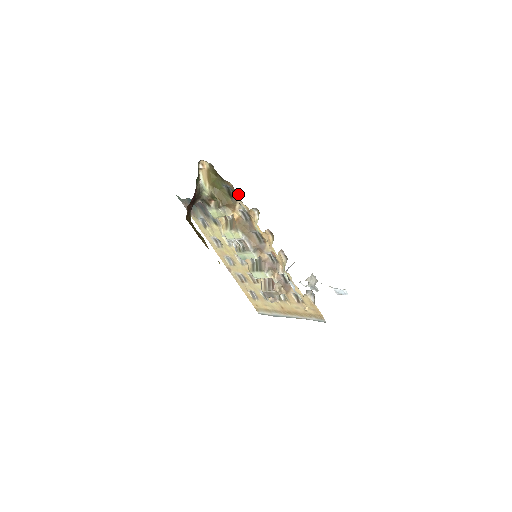
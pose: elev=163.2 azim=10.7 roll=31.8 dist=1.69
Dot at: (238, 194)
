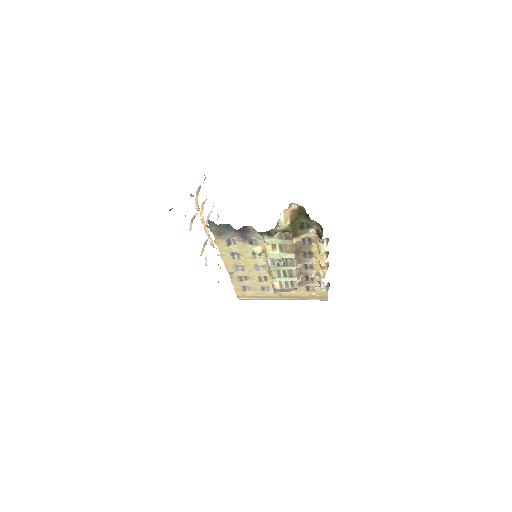
Dot at: (314, 228)
